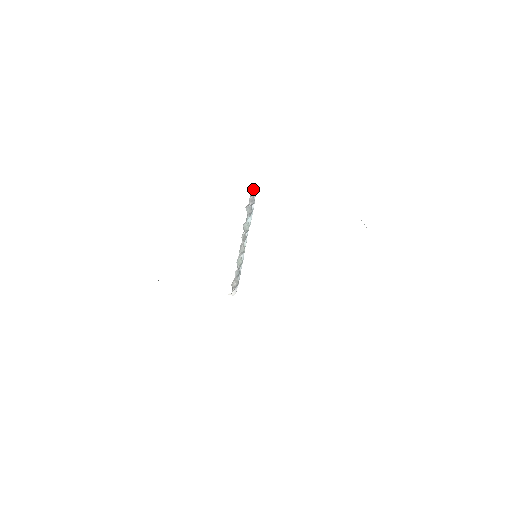
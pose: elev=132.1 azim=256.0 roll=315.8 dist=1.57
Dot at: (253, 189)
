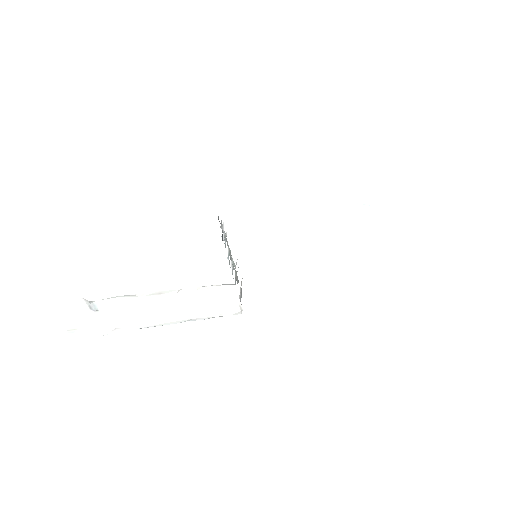
Dot at: occluded
